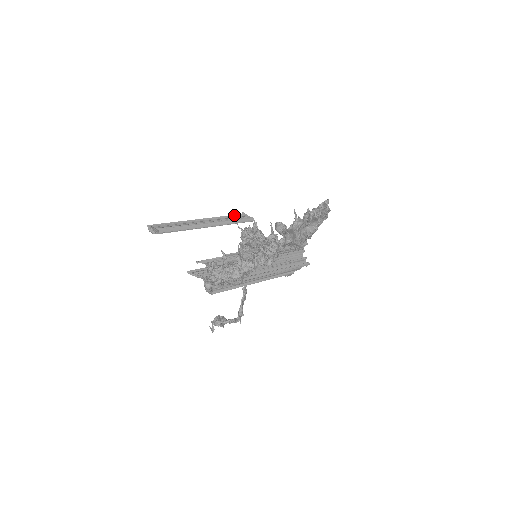
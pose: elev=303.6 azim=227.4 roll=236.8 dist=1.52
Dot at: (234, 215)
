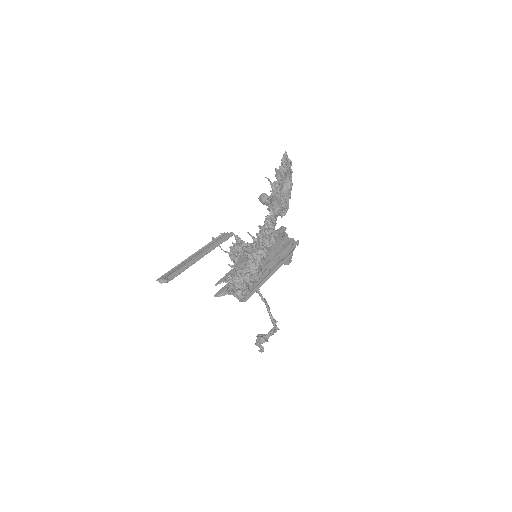
Dot at: (216, 238)
